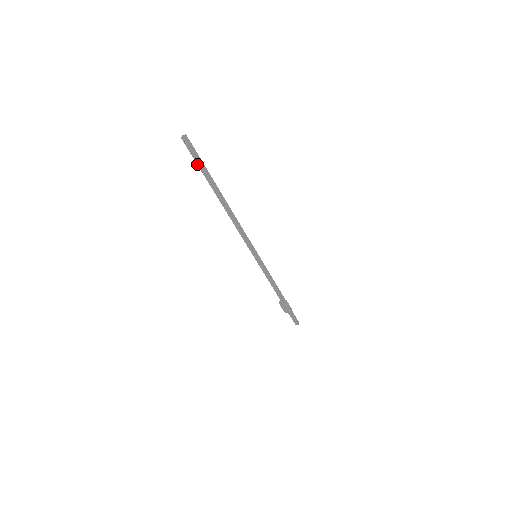
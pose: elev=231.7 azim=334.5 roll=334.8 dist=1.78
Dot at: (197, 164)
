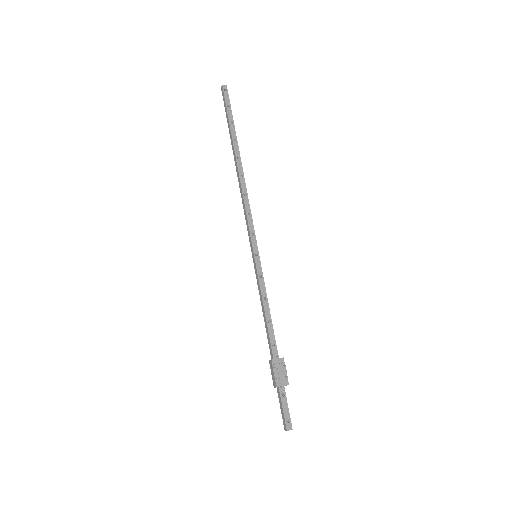
Dot at: (227, 114)
